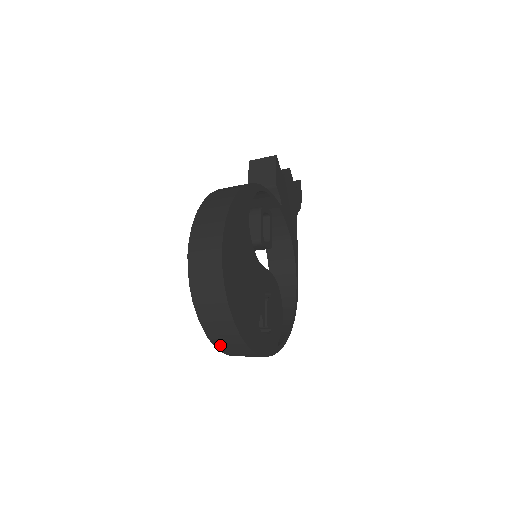
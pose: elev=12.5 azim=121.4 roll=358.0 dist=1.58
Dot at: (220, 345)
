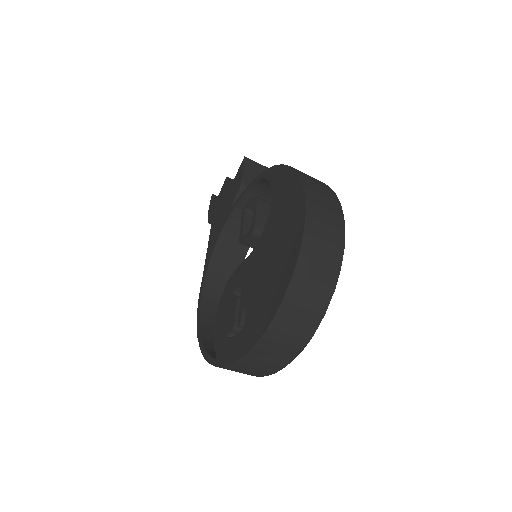
Dot at: (269, 341)
